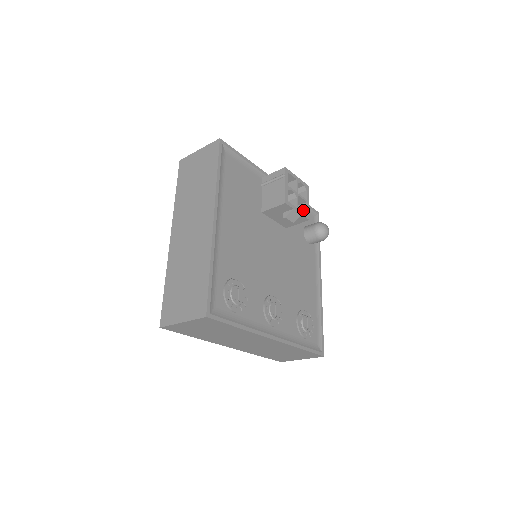
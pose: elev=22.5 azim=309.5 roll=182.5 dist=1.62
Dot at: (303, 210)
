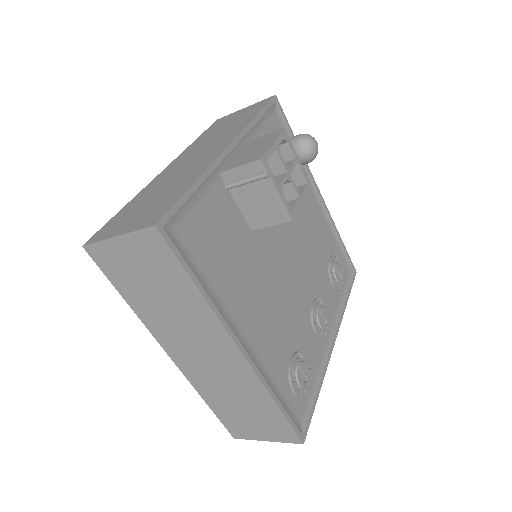
Dot at: (296, 176)
